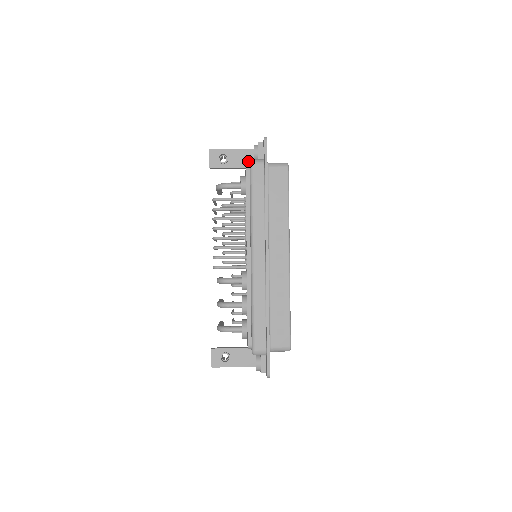
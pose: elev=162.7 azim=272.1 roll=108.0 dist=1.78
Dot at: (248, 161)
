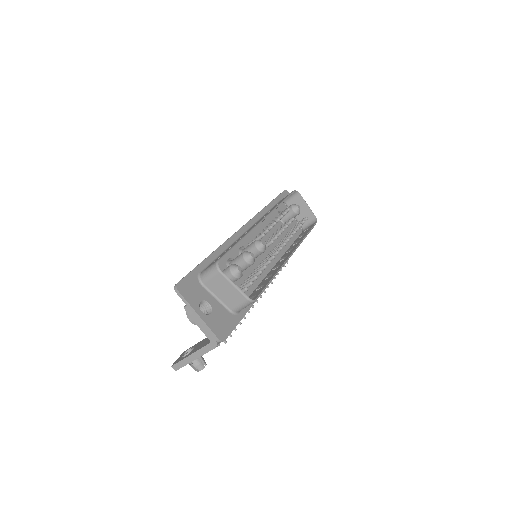
Dot at: occluded
